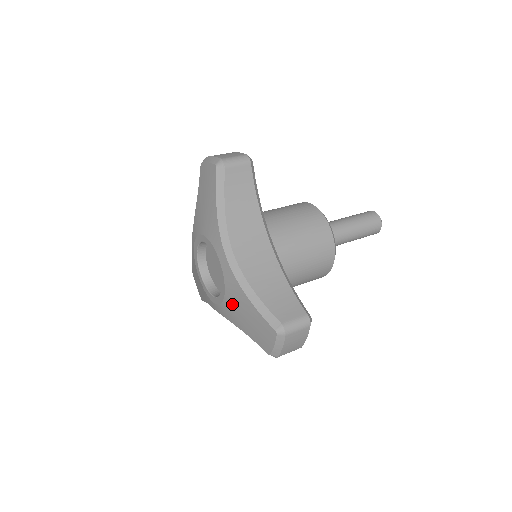
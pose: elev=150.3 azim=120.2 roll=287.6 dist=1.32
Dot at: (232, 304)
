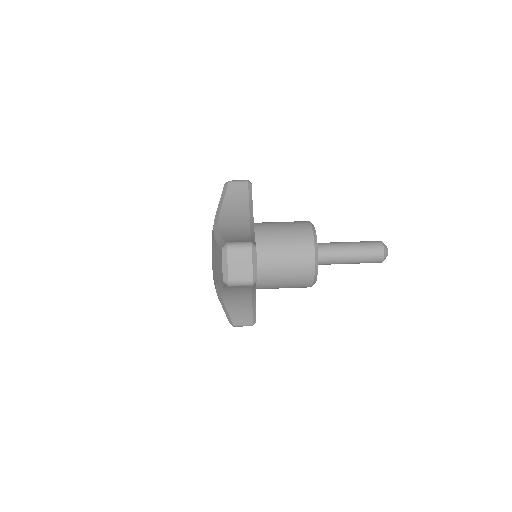
Dot at: occluded
